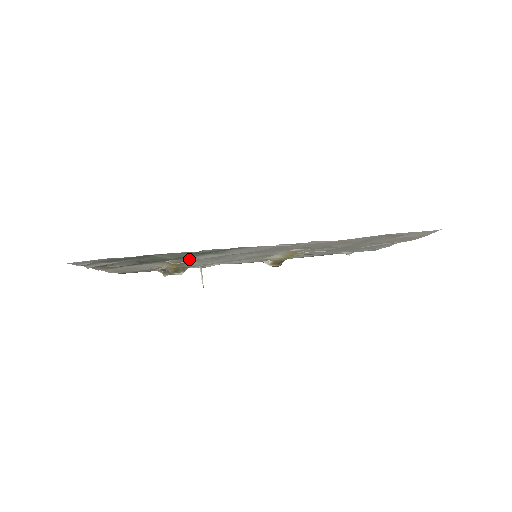
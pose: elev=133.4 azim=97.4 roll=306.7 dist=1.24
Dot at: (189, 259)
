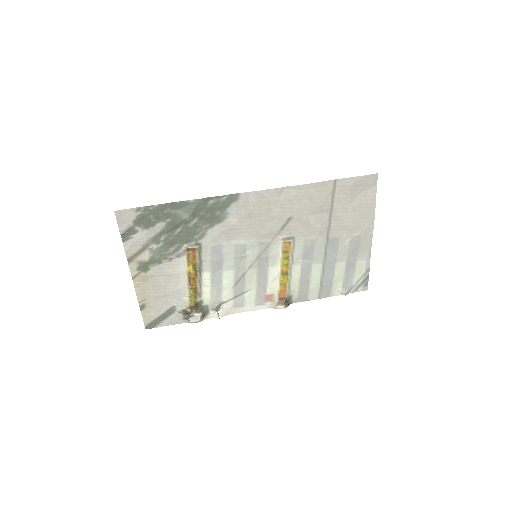
Dot at: (202, 243)
